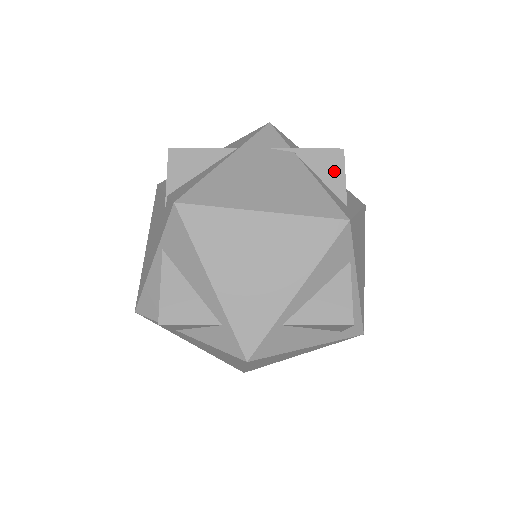
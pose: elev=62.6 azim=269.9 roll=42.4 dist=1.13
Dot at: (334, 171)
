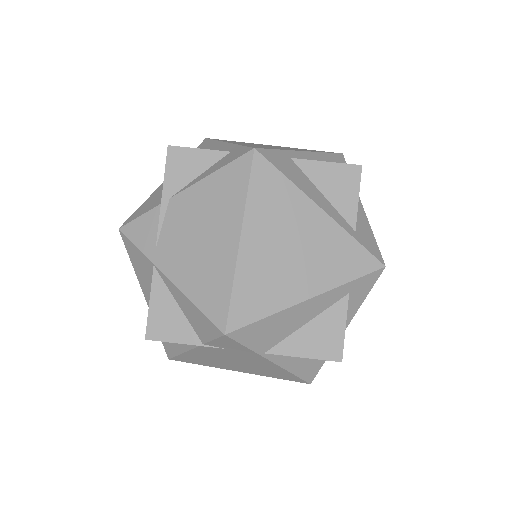
Dot at: occluded
